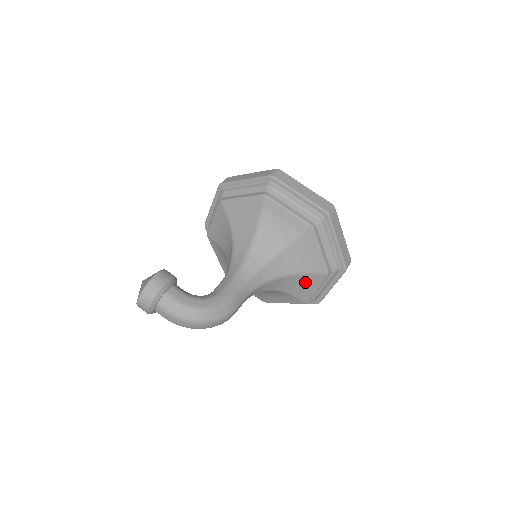
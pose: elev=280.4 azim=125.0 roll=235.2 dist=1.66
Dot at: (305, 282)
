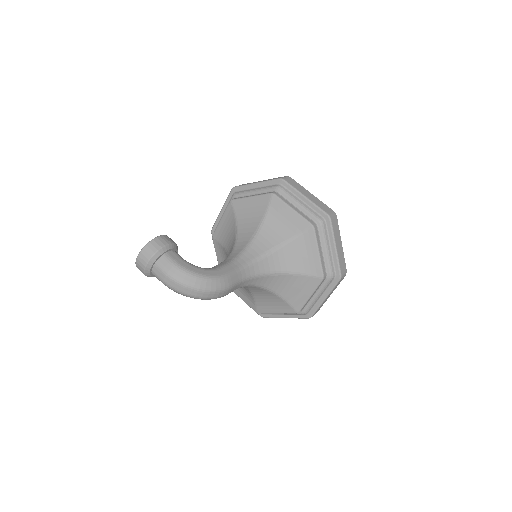
Dot at: (300, 285)
